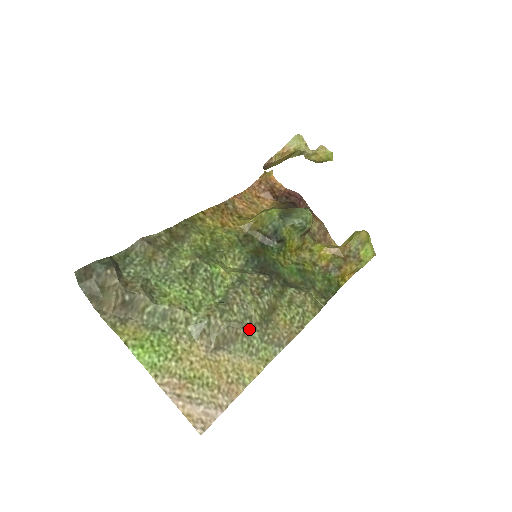
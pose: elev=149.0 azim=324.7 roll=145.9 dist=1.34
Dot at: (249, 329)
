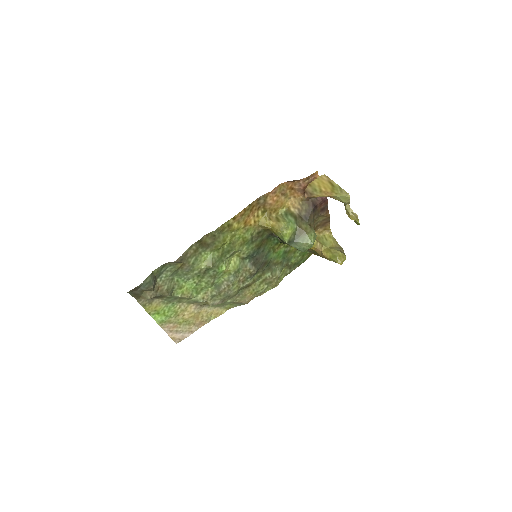
Dot at: (226, 300)
